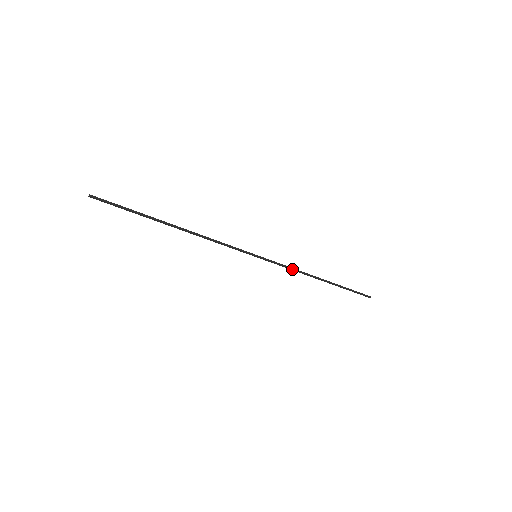
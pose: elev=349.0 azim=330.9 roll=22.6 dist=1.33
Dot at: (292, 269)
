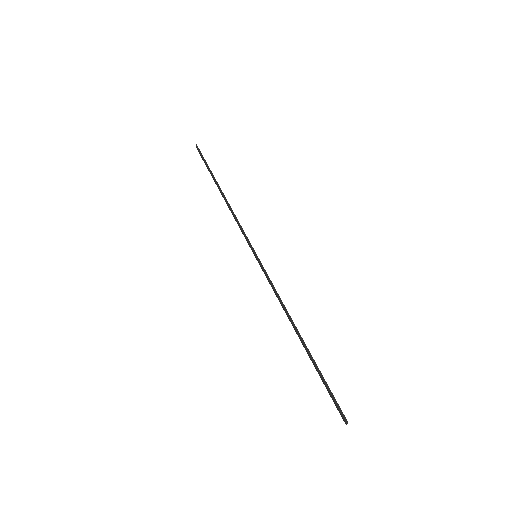
Dot at: (276, 292)
